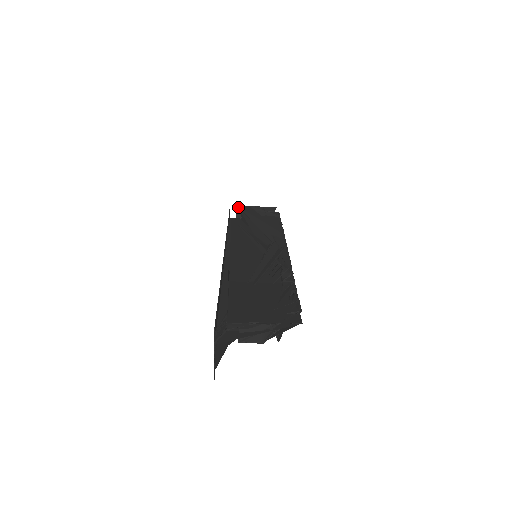
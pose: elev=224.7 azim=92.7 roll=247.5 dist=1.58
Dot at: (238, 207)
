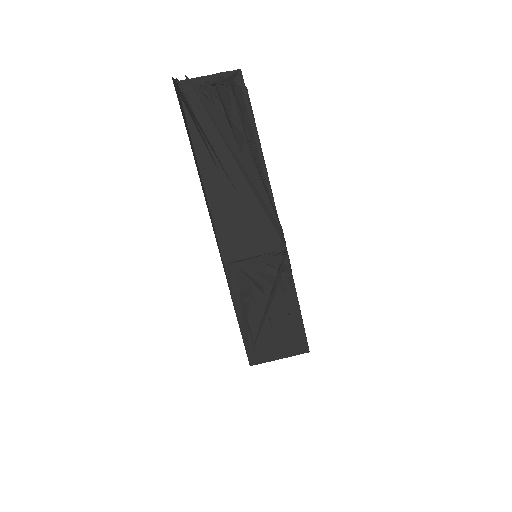
Dot at: occluded
